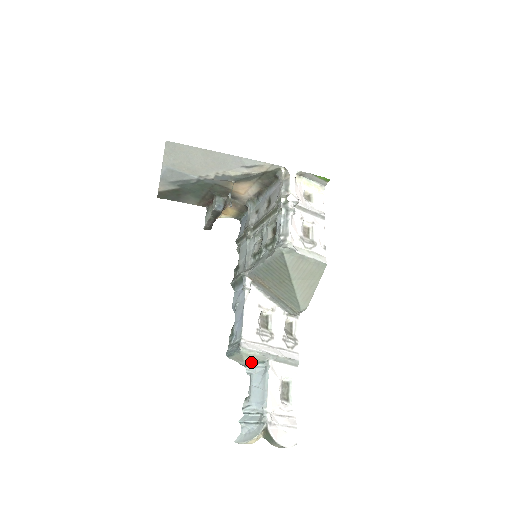
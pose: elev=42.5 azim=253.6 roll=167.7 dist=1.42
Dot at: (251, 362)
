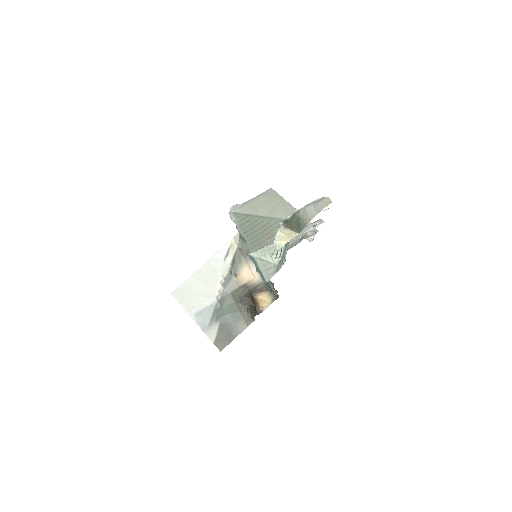
Dot at: (279, 258)
